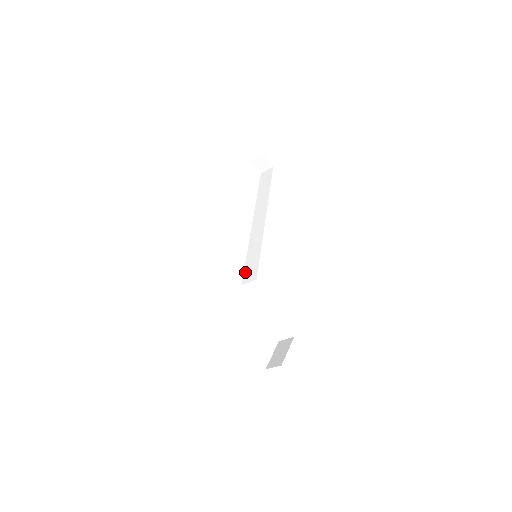
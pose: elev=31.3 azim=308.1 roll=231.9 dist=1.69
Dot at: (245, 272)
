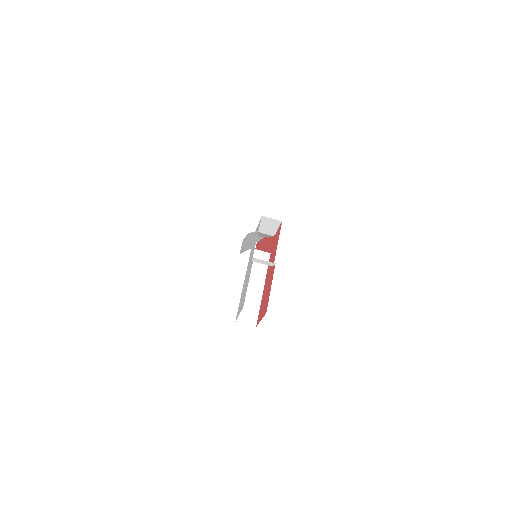
Dot at: occluded
